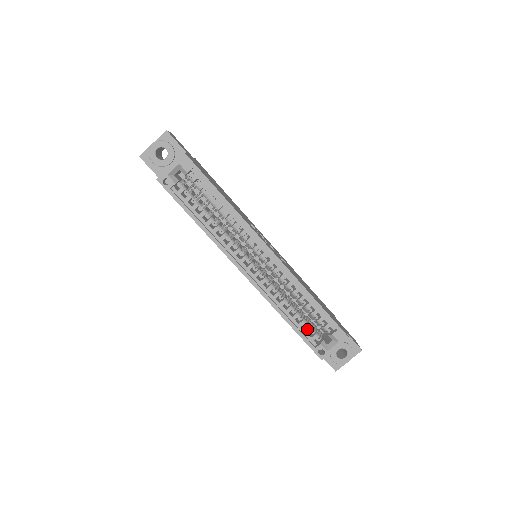
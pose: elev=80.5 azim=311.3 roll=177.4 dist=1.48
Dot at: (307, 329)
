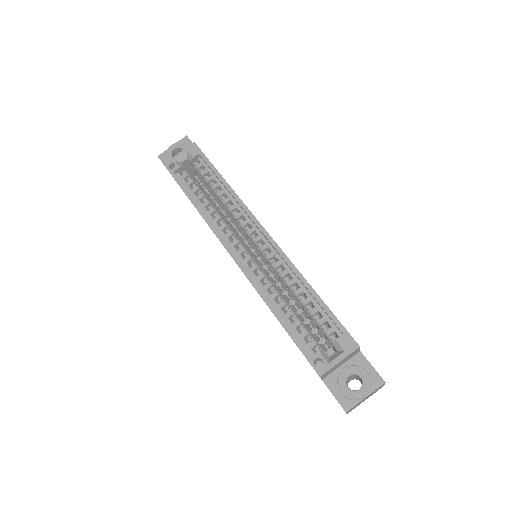
Dot at: (303, 332)
